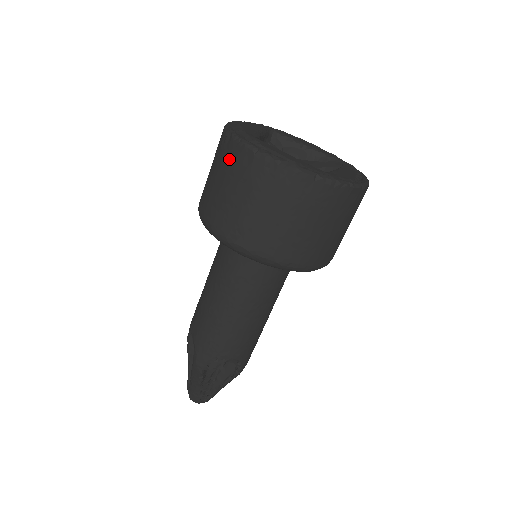
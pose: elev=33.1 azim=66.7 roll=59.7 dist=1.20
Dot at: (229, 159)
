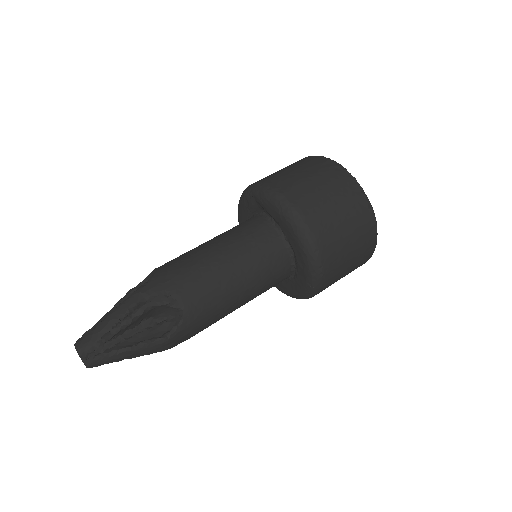
Dot at: (303, 161)
